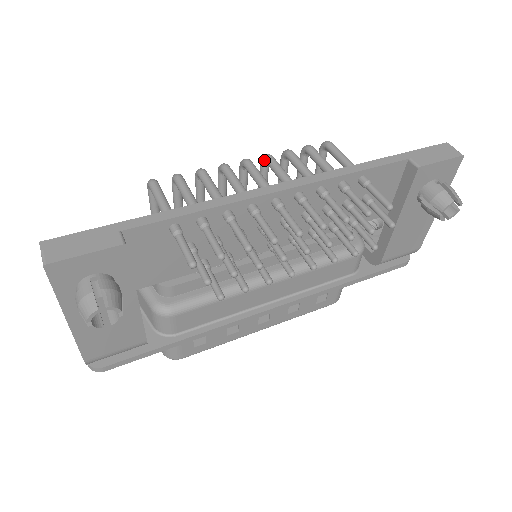
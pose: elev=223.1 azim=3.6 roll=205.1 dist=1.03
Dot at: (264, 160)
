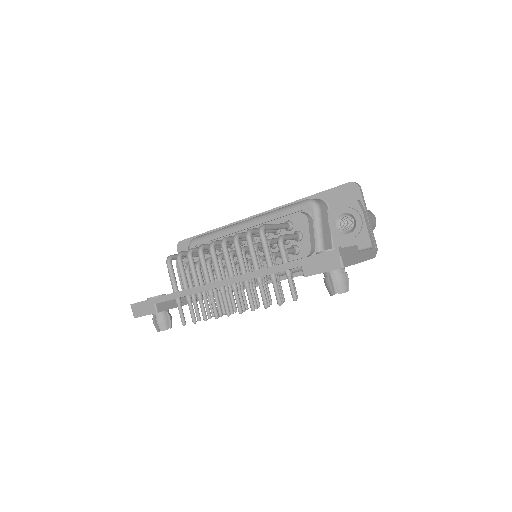
Dot at: (222, 245)
